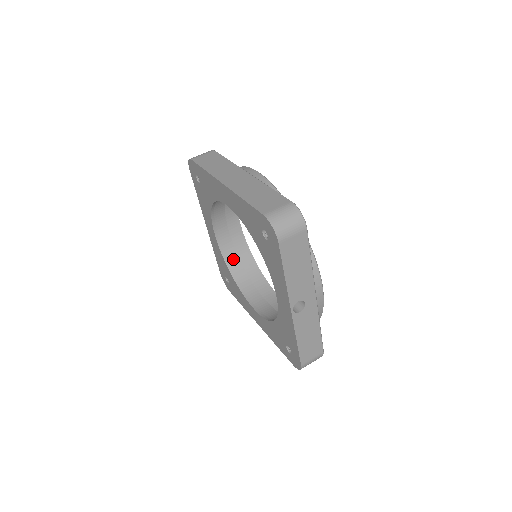
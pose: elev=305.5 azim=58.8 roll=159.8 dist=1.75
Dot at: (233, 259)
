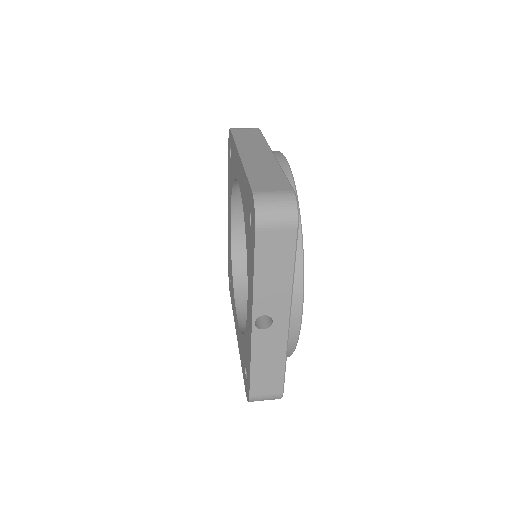
Dot at: (242, 257)
